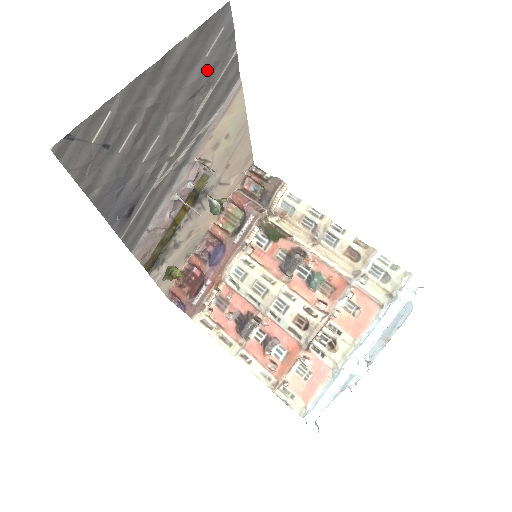
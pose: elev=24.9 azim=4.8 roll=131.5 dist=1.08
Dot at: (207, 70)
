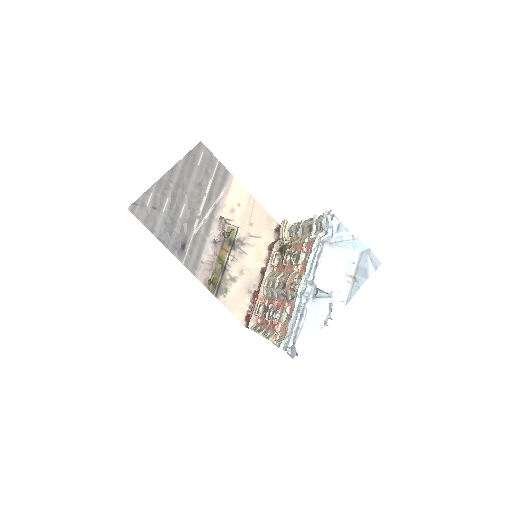
Dot at: (202, 171)
